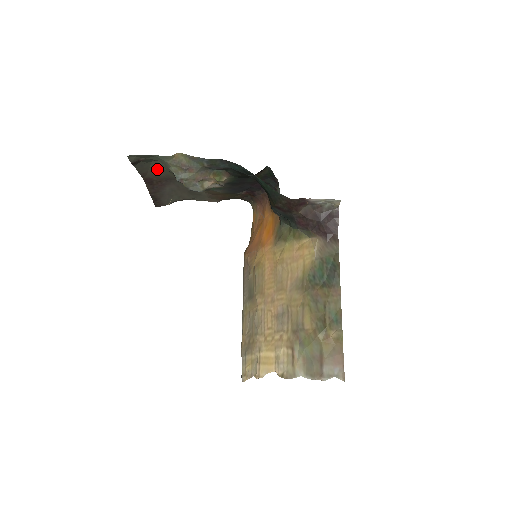
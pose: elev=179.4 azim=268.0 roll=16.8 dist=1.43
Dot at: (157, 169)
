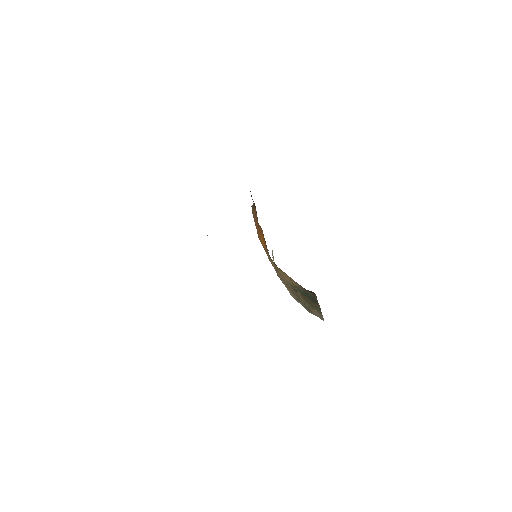
Dot at: occluded
